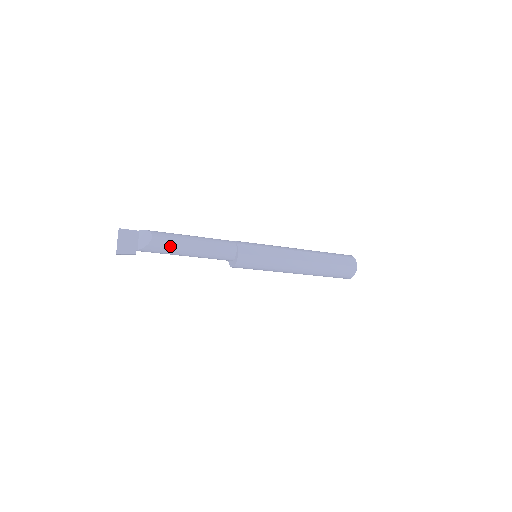
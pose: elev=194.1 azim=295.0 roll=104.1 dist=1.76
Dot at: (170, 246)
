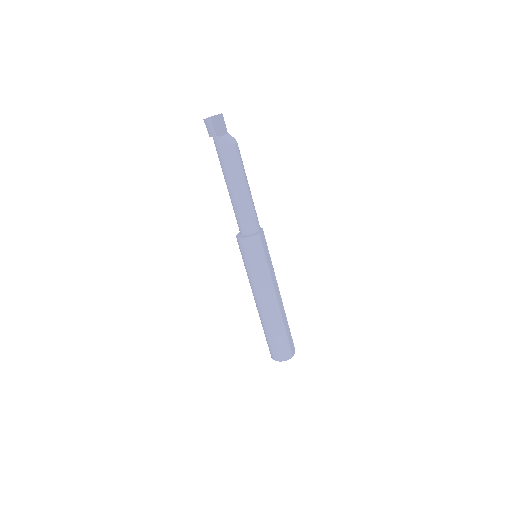
Dot at: (237, 165)
